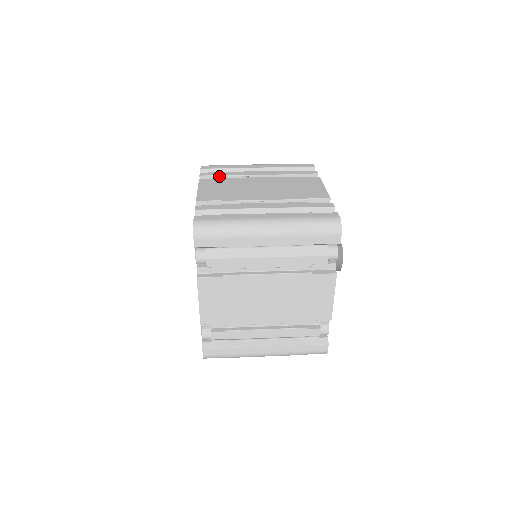
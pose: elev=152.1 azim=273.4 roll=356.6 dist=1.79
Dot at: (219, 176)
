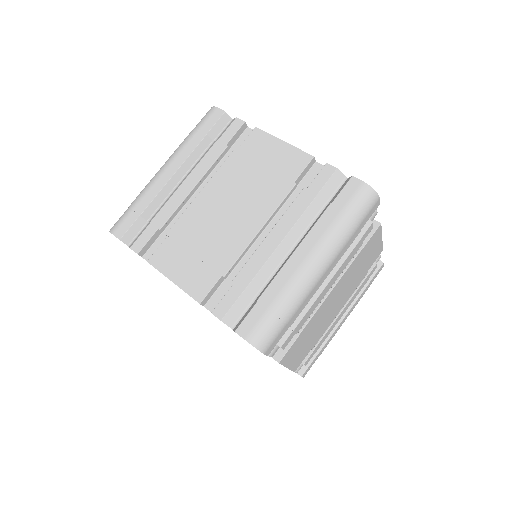
Dot at: (156, 232)
